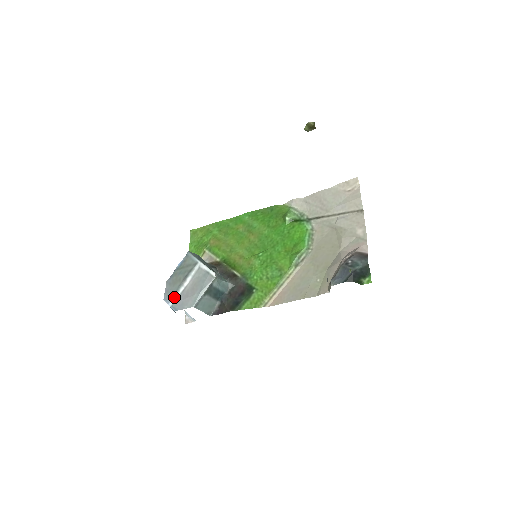
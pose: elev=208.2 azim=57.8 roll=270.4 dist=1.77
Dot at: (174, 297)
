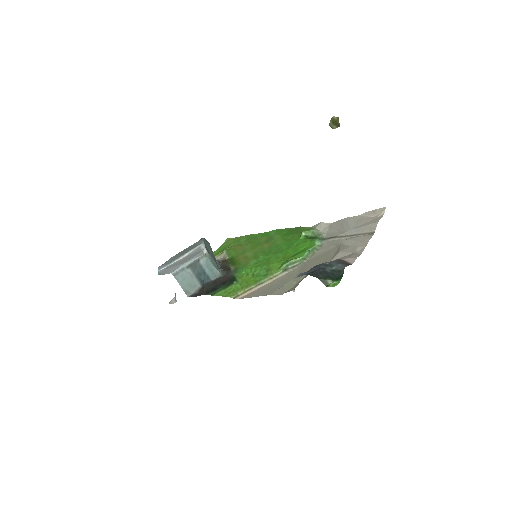
Dot at: (166, 266)
